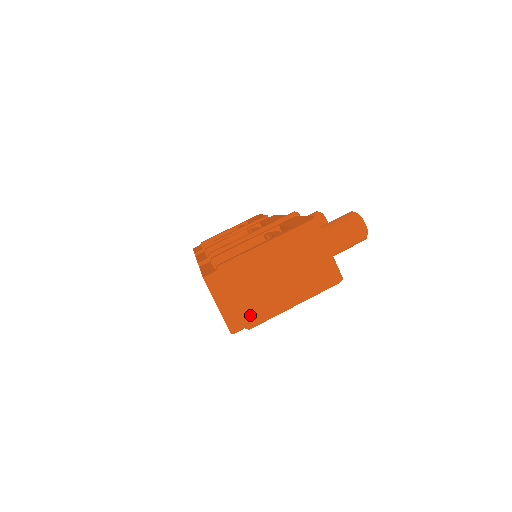
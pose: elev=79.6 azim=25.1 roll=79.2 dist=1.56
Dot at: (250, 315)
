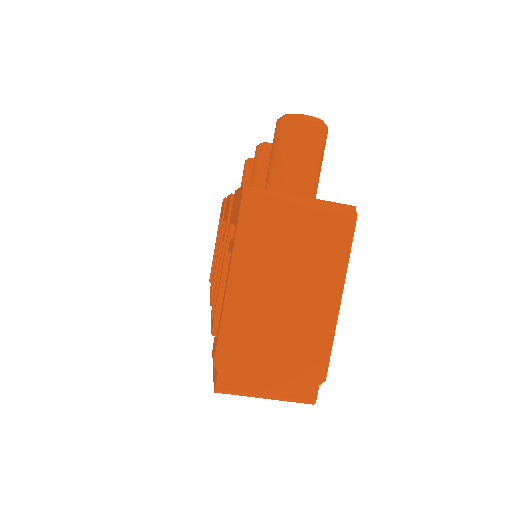
Dot at: (307, 367)
